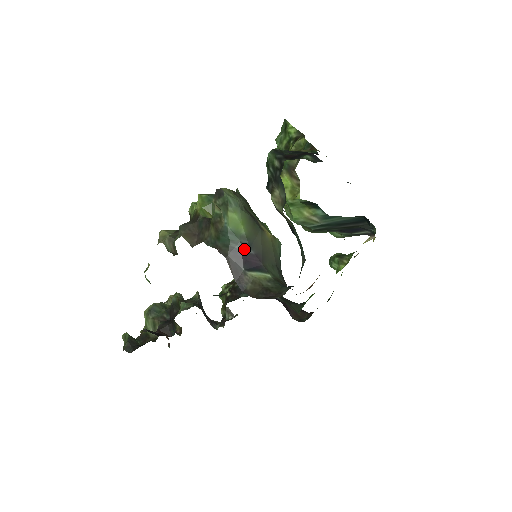
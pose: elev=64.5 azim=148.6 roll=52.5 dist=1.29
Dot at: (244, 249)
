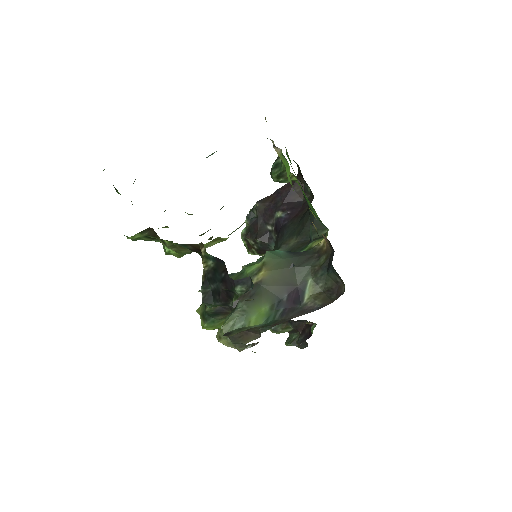
Dot at: (282, 306)
